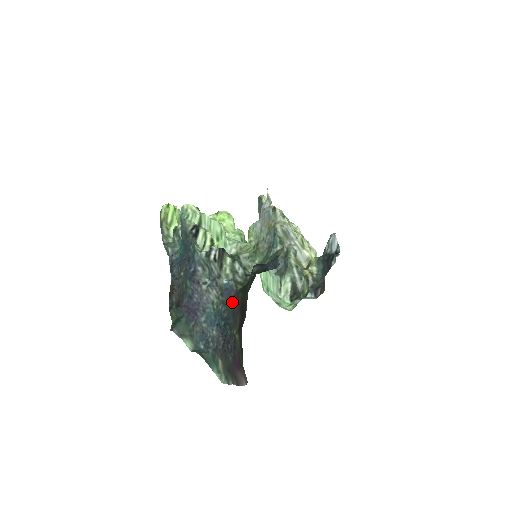
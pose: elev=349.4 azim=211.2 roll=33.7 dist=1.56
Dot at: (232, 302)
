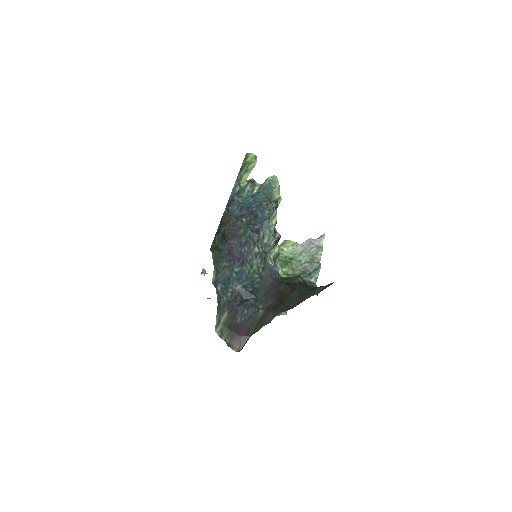
Dot at: (271, 283)
